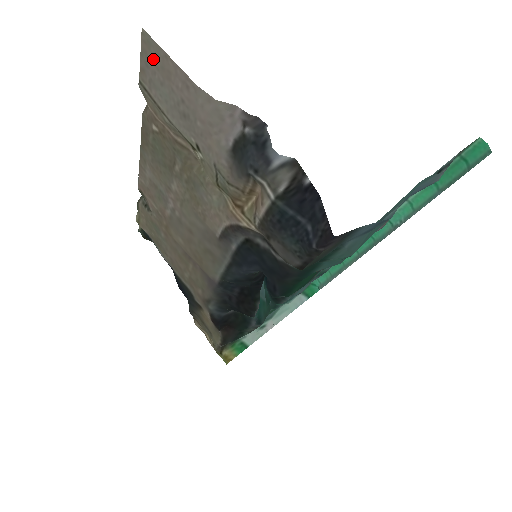
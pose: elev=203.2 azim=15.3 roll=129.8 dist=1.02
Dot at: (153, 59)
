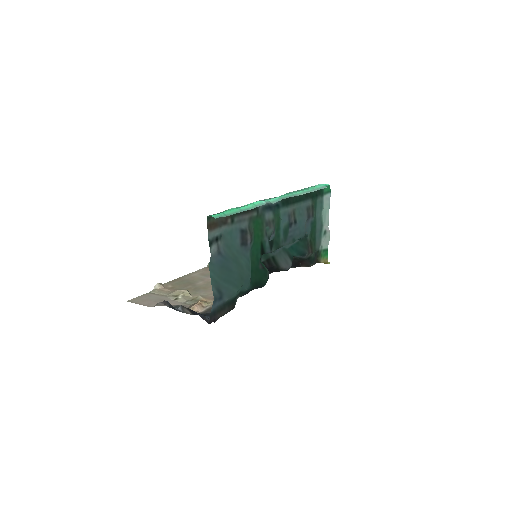
Dot at: (138, 300)
